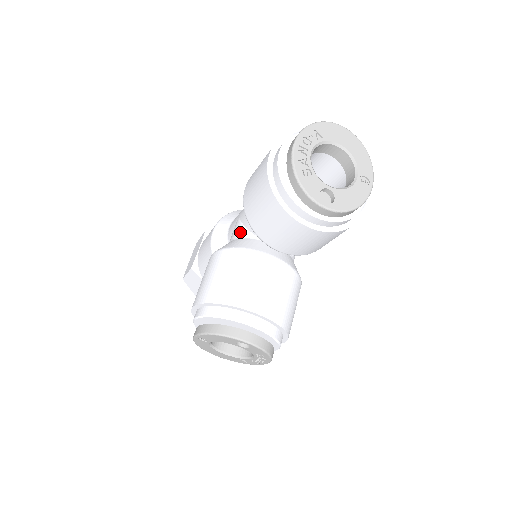
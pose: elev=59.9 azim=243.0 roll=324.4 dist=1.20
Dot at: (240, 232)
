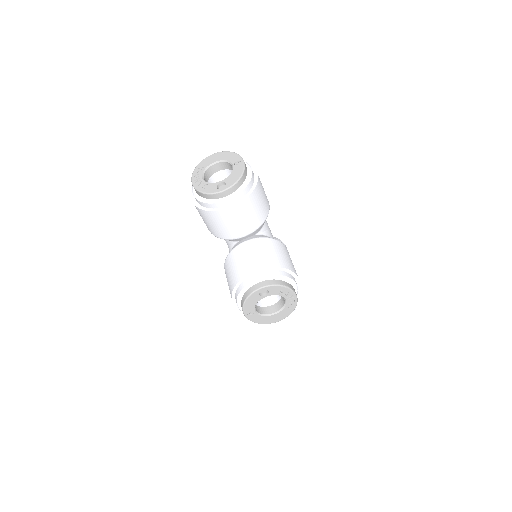
Dot at: (230, 250)
